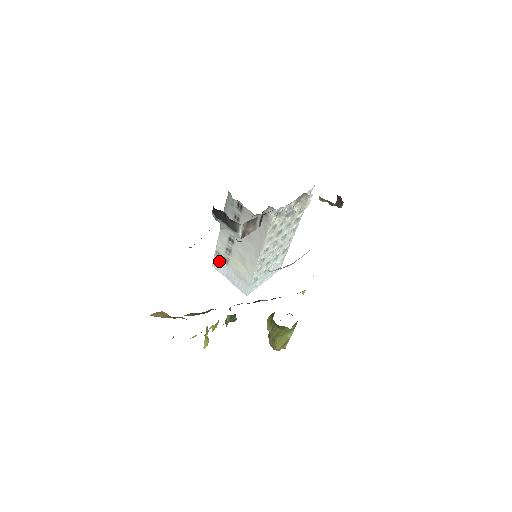
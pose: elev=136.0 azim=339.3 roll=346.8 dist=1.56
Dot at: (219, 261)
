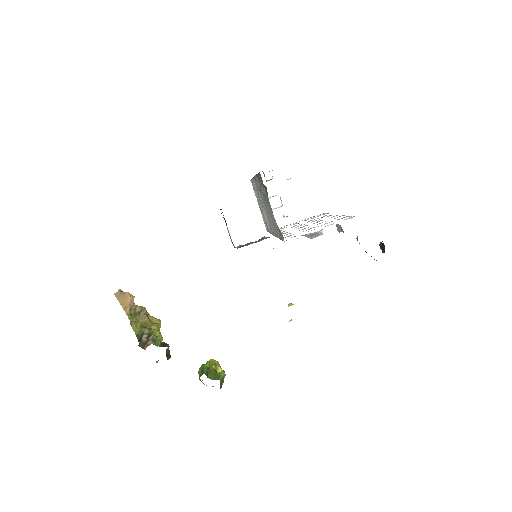
Dot at: (254, 187)
